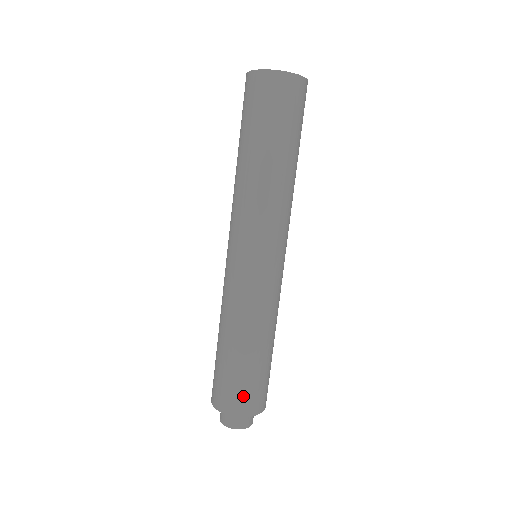
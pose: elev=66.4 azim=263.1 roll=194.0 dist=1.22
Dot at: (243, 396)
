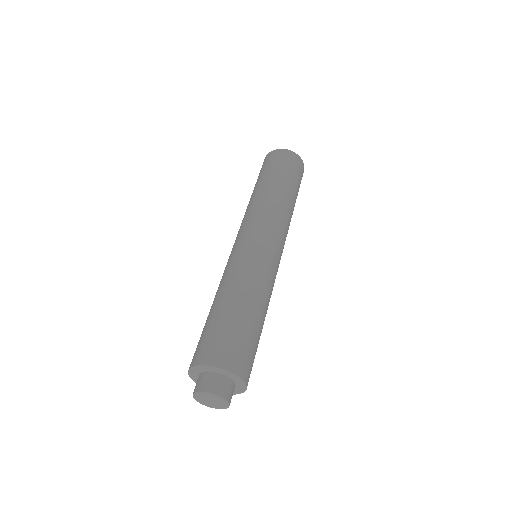
Dot at: (244, 354)
